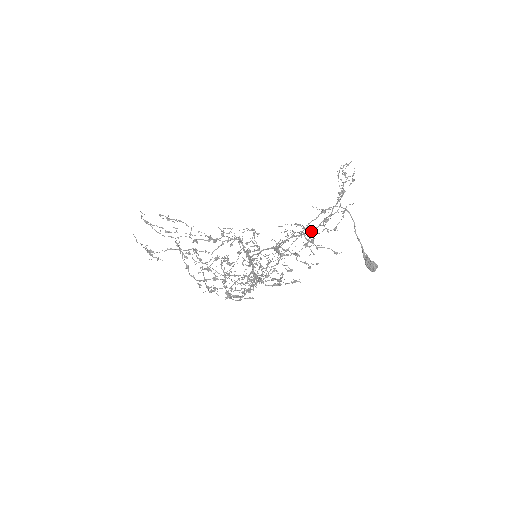
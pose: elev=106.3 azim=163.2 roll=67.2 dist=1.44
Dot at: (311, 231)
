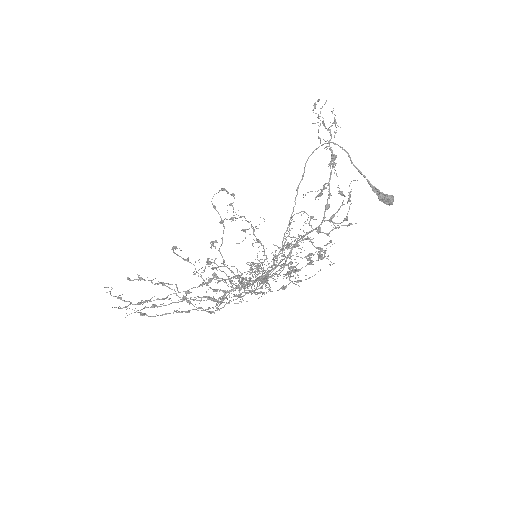
Dot at: (316, 228)
